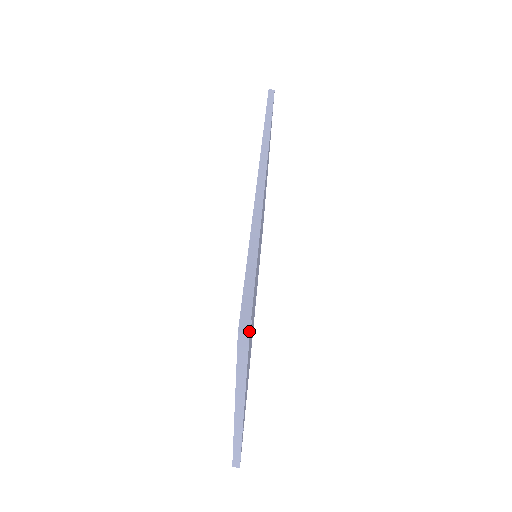
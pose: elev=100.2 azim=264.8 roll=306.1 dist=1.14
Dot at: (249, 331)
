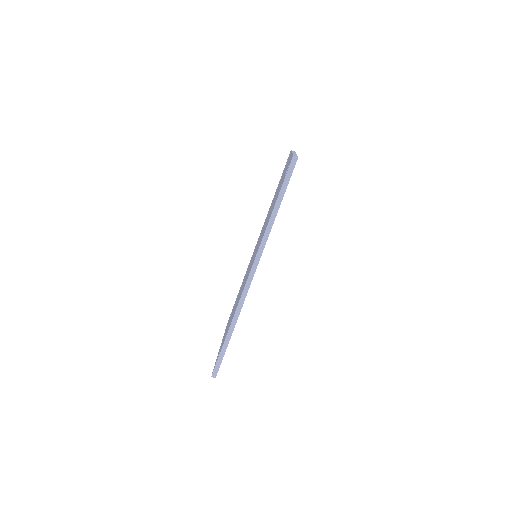
Dot at: occluded
